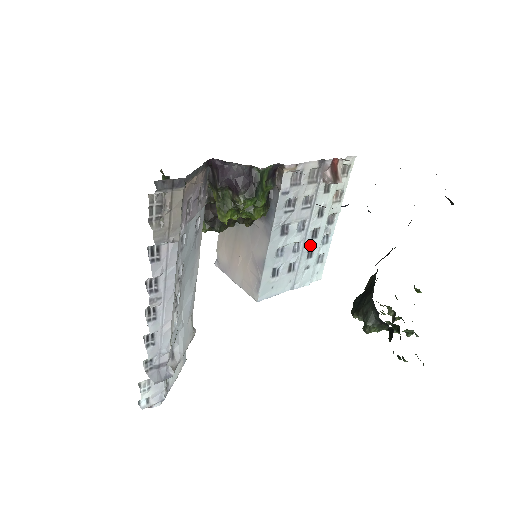
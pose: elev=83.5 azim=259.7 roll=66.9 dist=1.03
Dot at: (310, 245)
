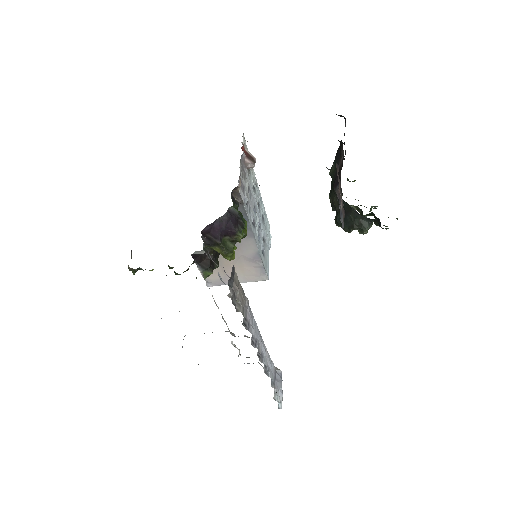
Dot at: (261, 214)
